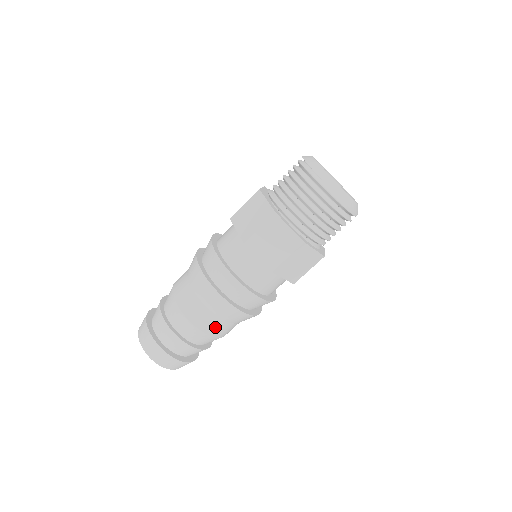
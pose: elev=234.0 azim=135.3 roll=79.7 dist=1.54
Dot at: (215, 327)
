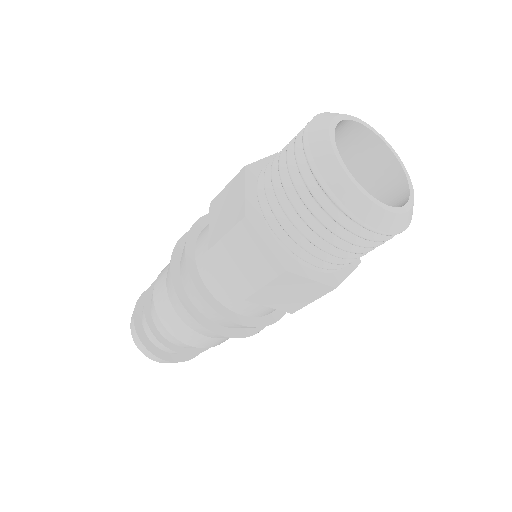
Dot at: (194, 339)
